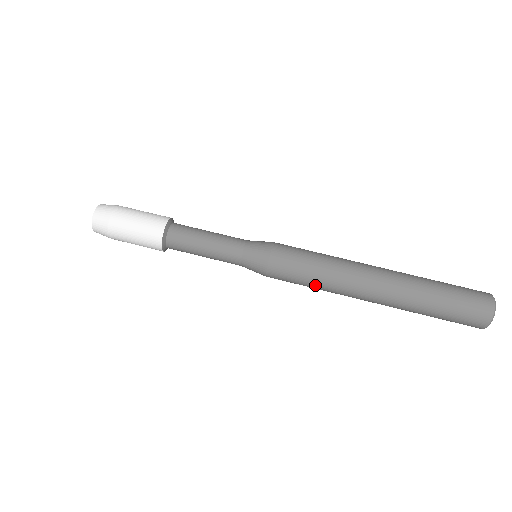
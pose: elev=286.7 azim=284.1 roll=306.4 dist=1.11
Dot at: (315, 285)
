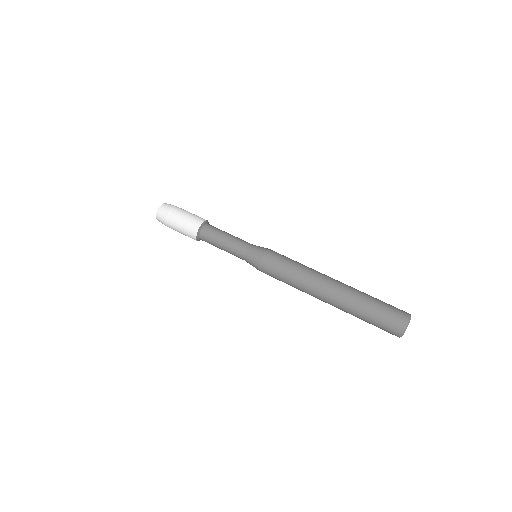
Dot at: (291, 279)
